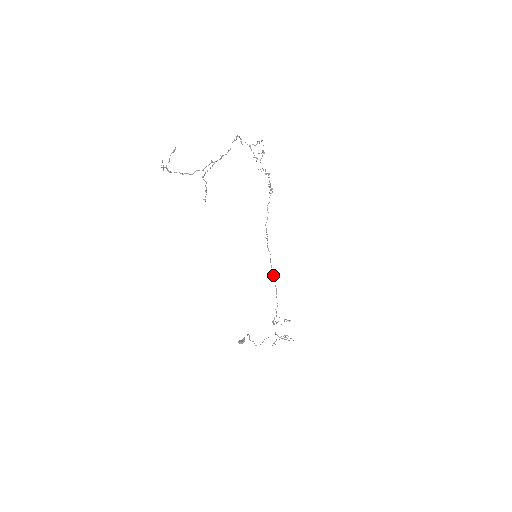
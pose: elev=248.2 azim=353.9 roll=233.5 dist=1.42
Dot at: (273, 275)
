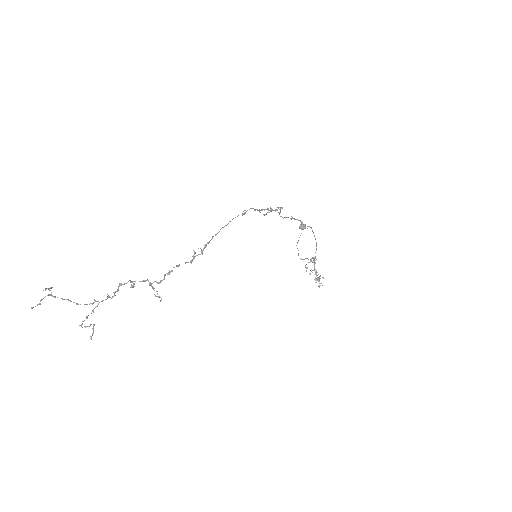
Dot at: (313, 233)
